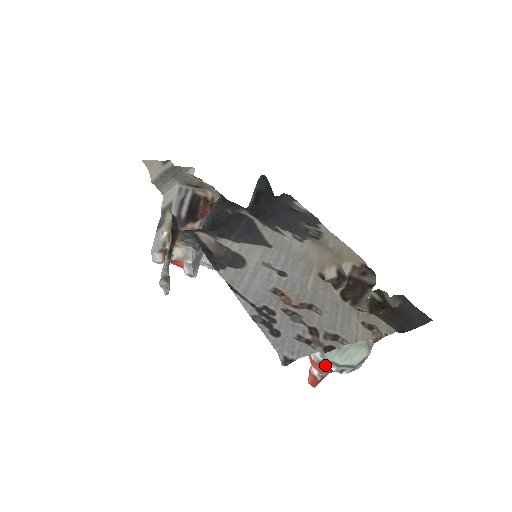
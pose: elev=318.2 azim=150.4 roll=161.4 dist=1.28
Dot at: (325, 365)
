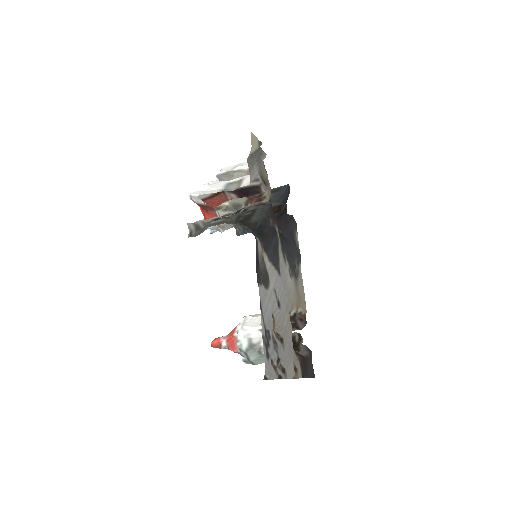
Dot at: (241, 353)
